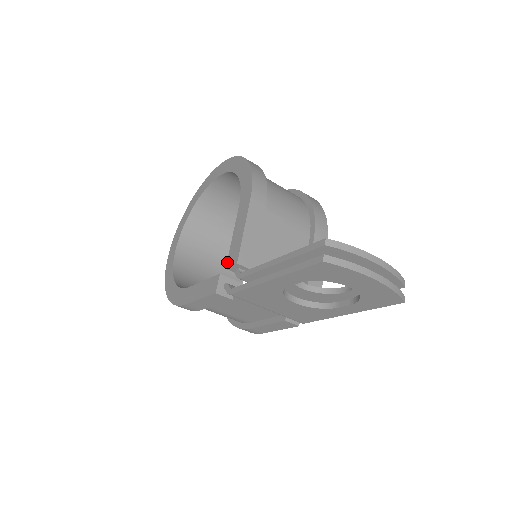
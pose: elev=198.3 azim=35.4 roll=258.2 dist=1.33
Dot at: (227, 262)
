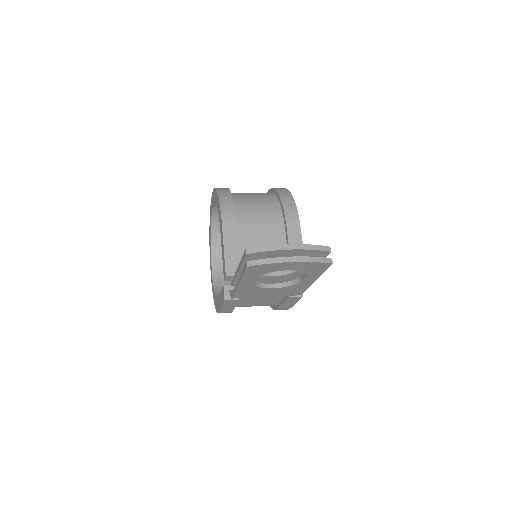
Dot at: occluded
